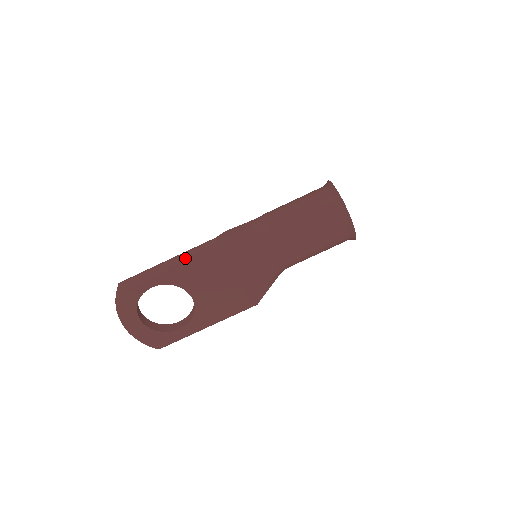
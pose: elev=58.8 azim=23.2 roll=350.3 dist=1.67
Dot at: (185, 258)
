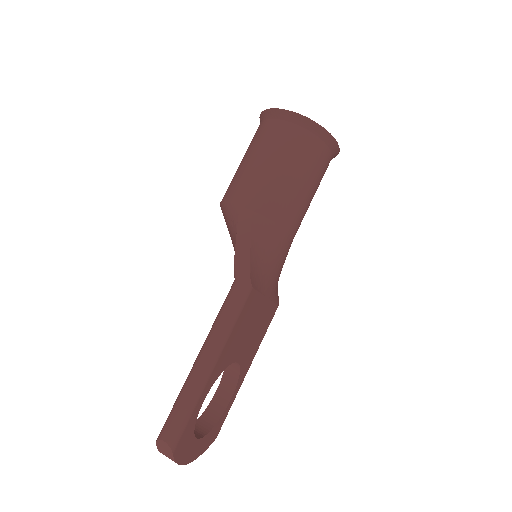
Dot at: (225, 337)
